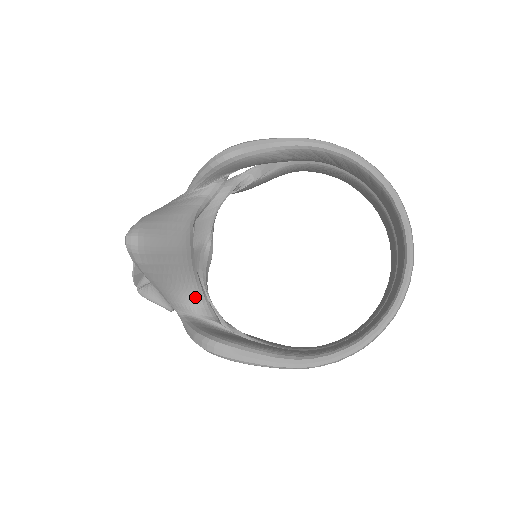
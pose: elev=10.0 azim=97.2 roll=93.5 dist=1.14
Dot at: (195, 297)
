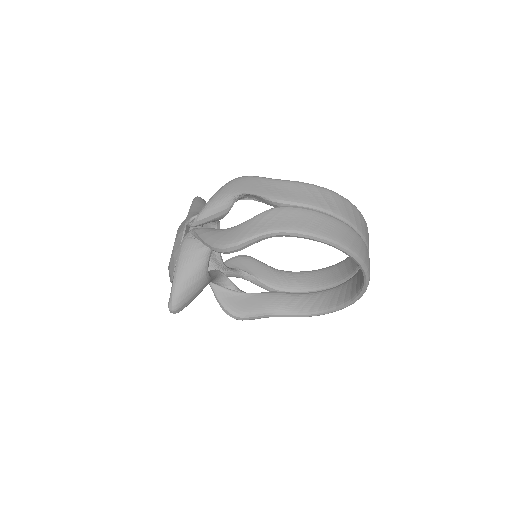
Dot at: (216, 280)
